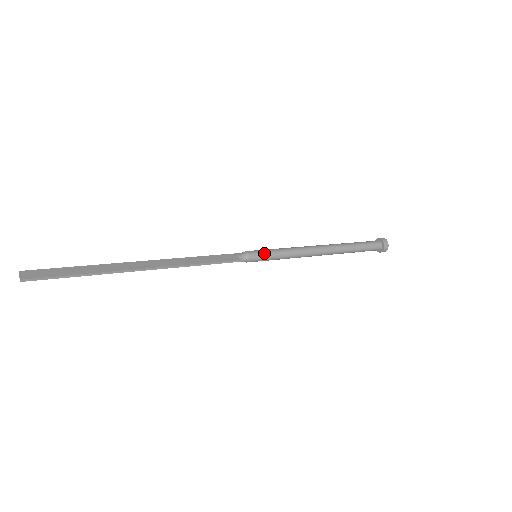
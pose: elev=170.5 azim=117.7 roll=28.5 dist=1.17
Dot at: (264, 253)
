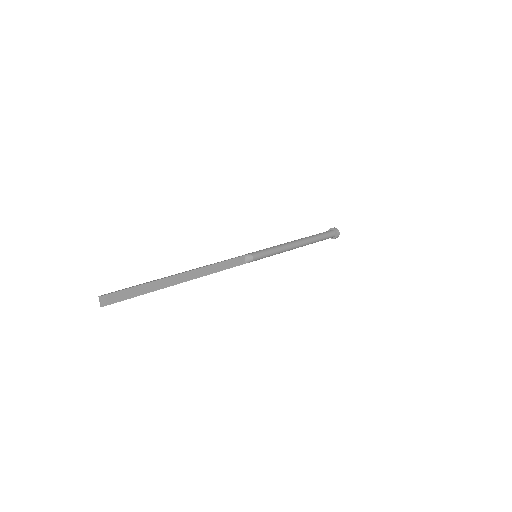
Dot at: (263, 257)
